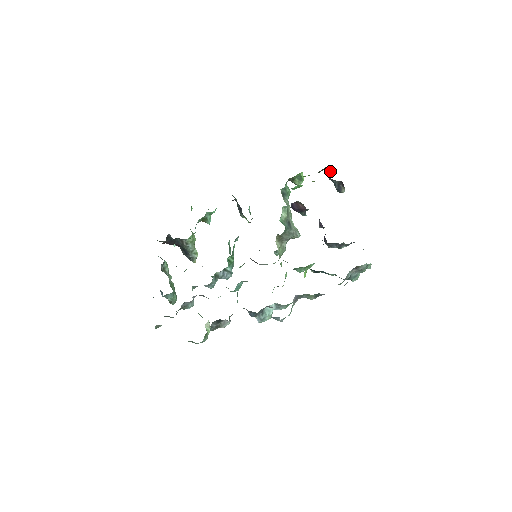
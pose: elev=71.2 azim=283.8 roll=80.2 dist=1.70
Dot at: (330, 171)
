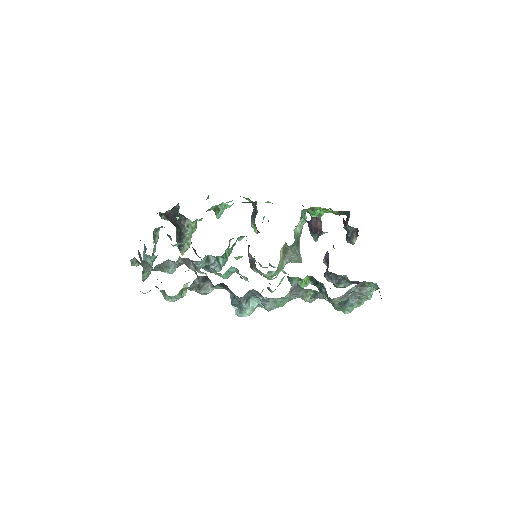
Dot at: (349, 217)
